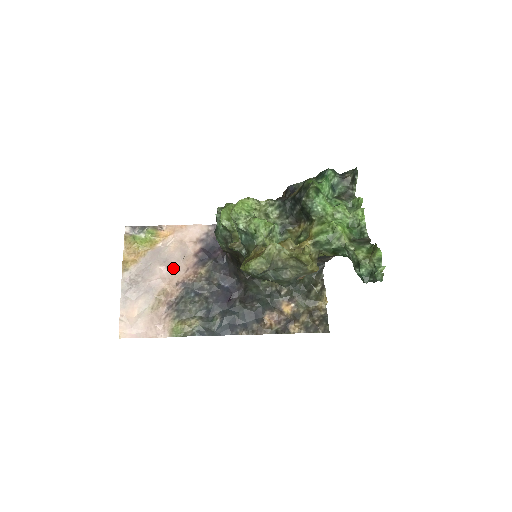
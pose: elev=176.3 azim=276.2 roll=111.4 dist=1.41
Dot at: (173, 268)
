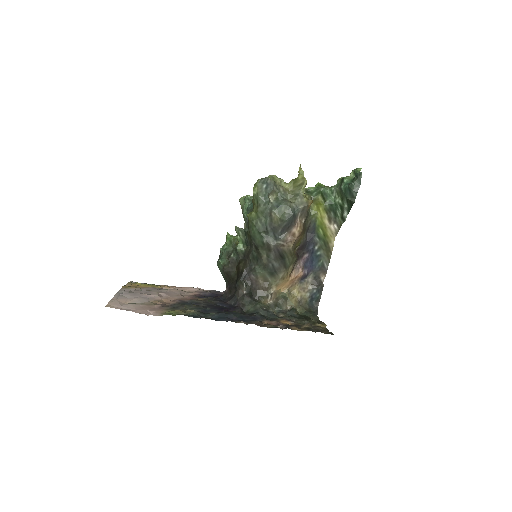
Dot at: (171, 295)
